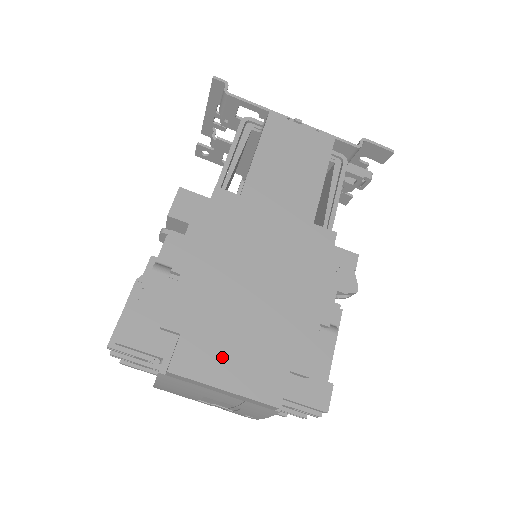
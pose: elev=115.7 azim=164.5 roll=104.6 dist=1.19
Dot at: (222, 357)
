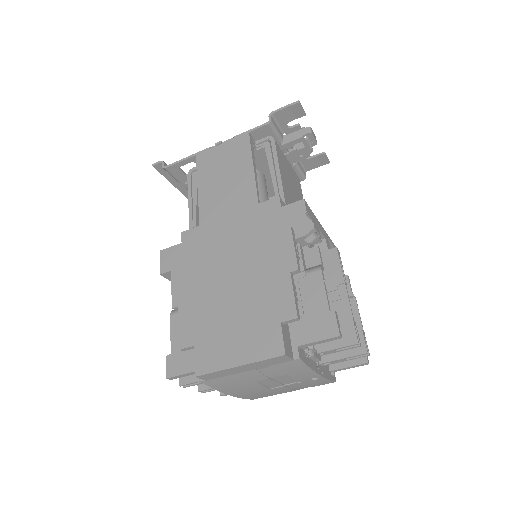
Dot at: (227, 344)
